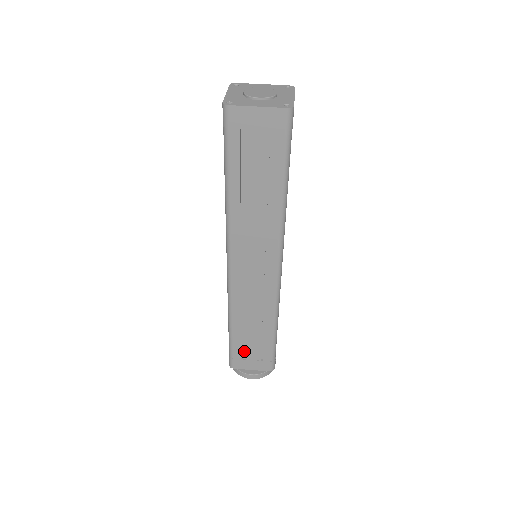
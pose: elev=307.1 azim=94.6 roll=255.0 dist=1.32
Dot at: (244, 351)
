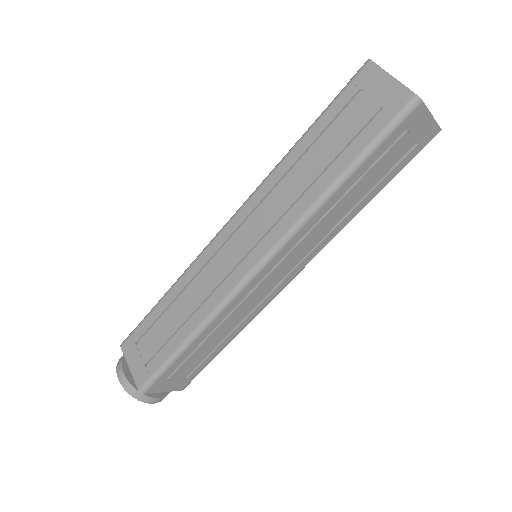
Dot at: (146, 336)
